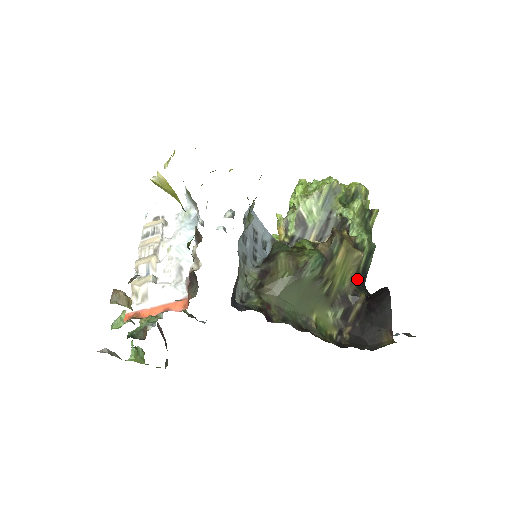
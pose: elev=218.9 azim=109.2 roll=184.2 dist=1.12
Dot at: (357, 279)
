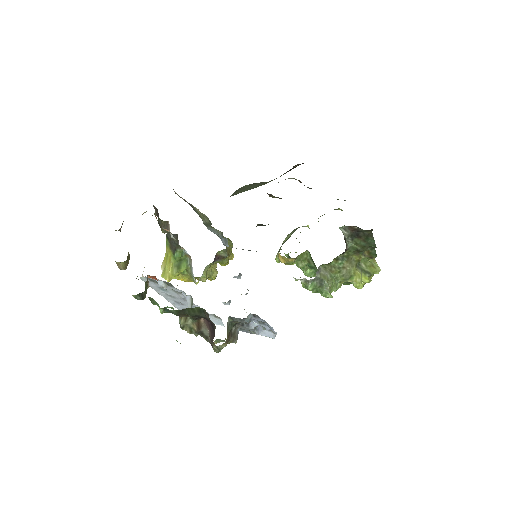
Dot at: occluded
